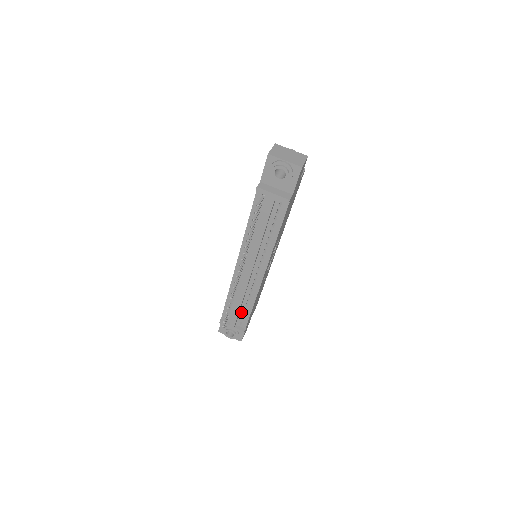
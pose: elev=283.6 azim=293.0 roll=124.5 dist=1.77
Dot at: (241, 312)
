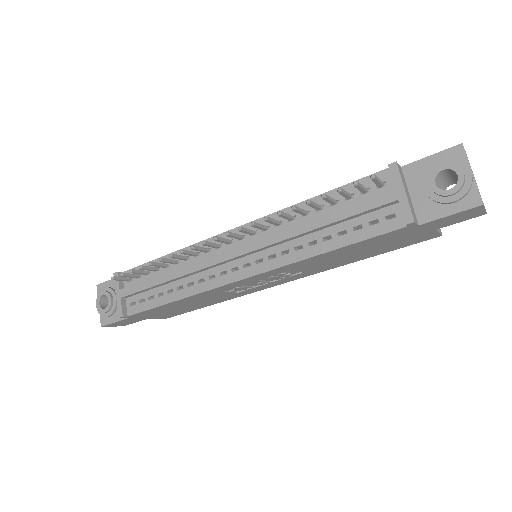
Dot at: (152, 291)
